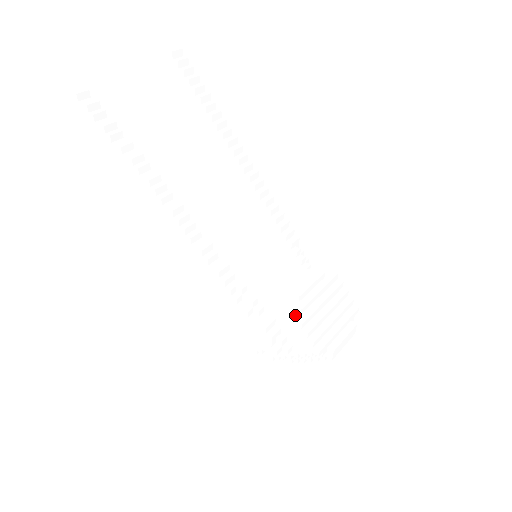
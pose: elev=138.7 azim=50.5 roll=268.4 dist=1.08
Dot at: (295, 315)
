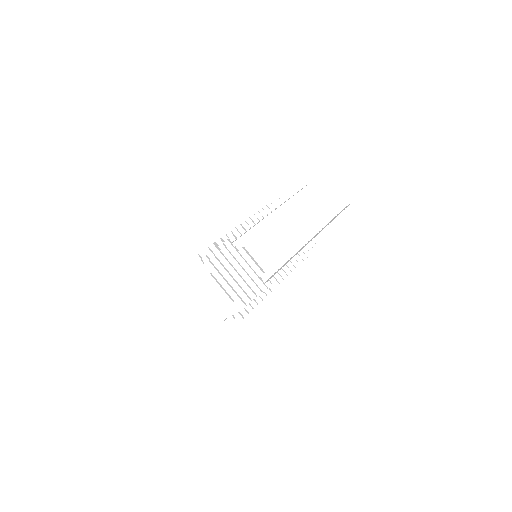
Dot at: (229, 243)
